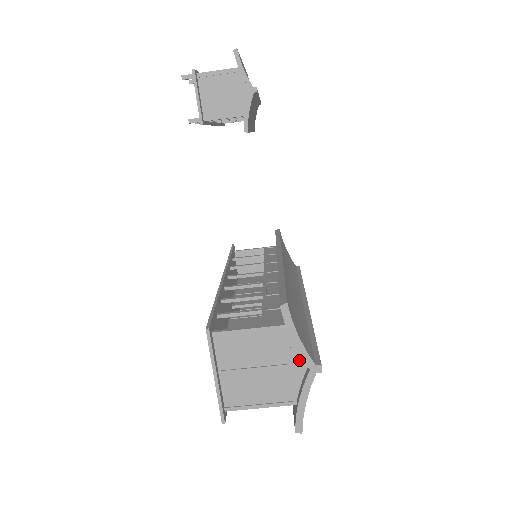
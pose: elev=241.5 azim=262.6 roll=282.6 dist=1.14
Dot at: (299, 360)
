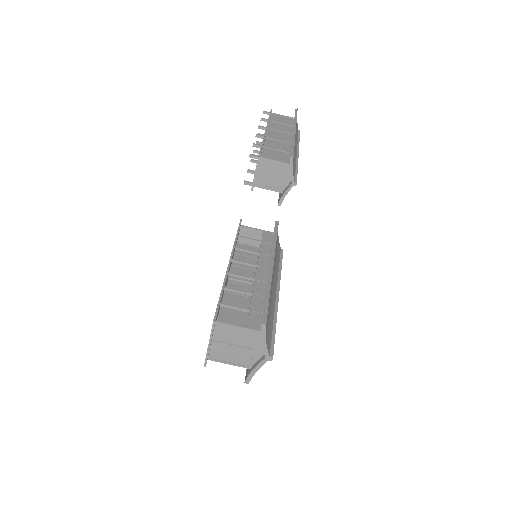
Dot at: (261, 349)
